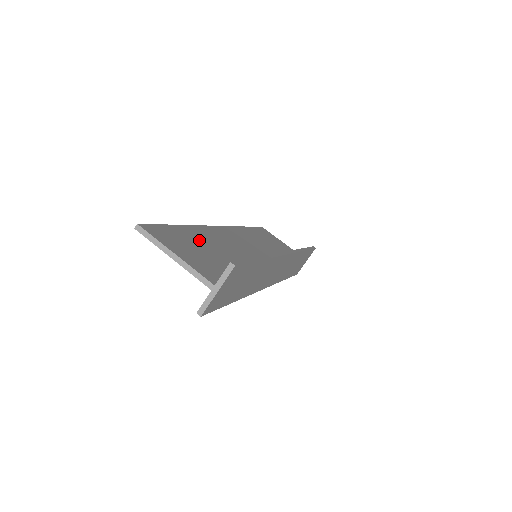
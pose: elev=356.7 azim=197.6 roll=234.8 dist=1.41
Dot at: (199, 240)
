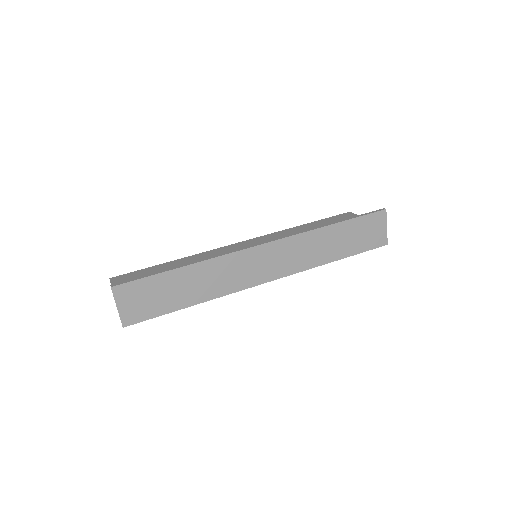
Dot at: occluded
